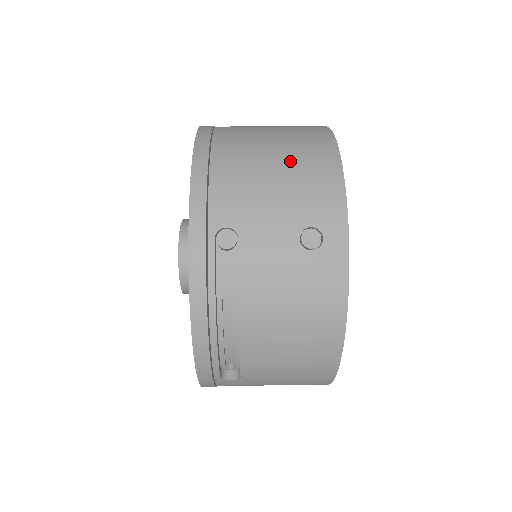
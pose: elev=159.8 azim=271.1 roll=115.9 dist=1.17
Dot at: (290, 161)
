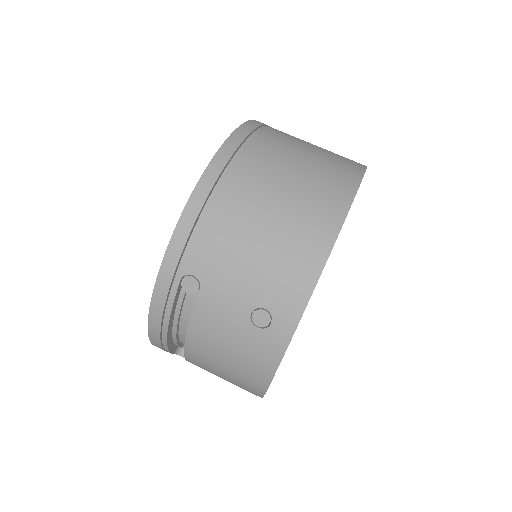
Dot at: (281, 233)
